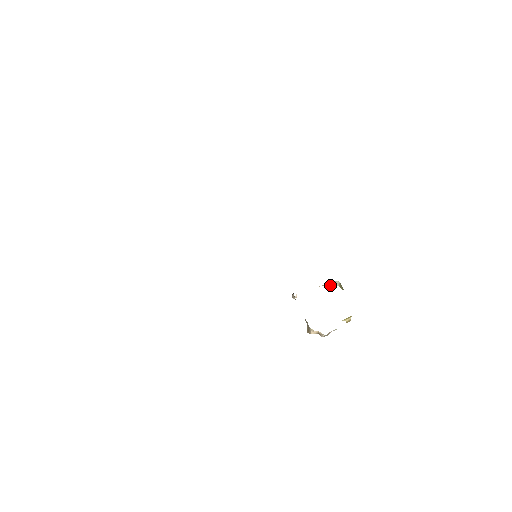
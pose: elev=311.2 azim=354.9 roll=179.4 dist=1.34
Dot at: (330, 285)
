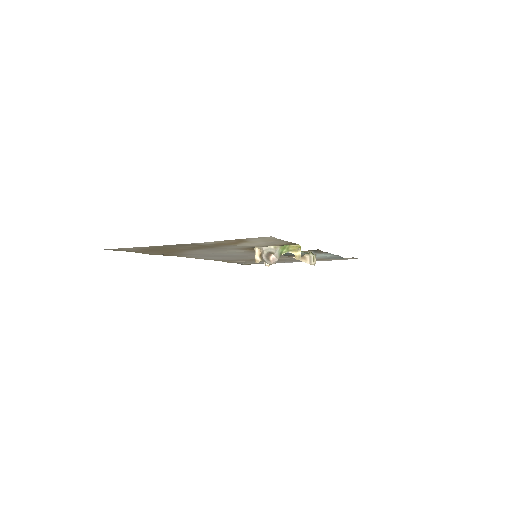
Dot at: (306, 262)
